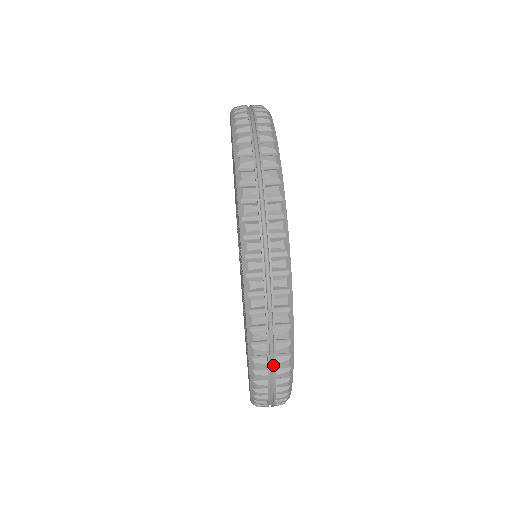
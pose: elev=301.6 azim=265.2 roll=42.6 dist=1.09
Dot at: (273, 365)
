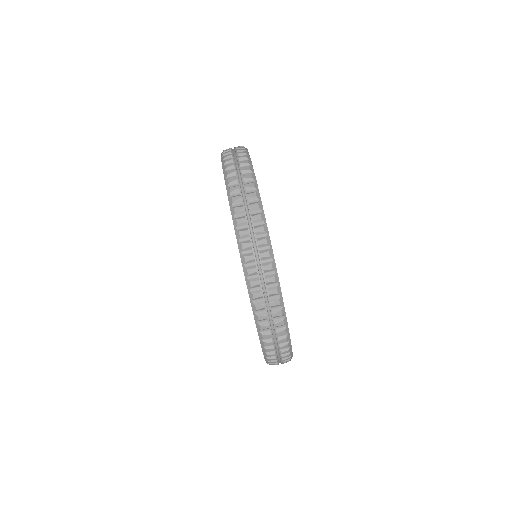
Dot at: (269, 306)
